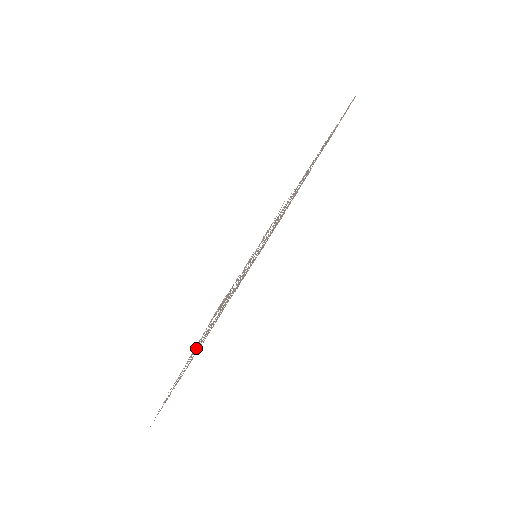
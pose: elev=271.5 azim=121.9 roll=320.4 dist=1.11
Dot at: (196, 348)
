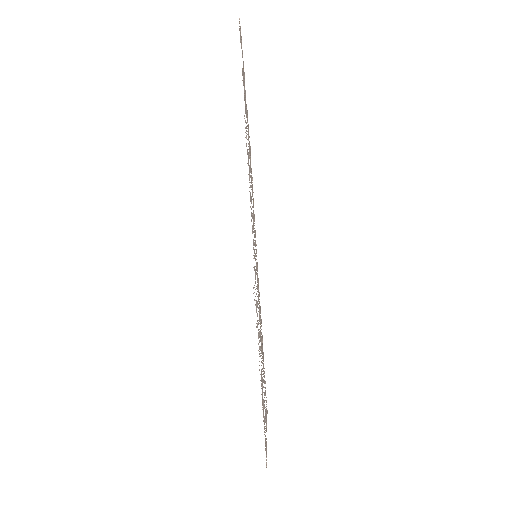
Dot at: (265, 411)
